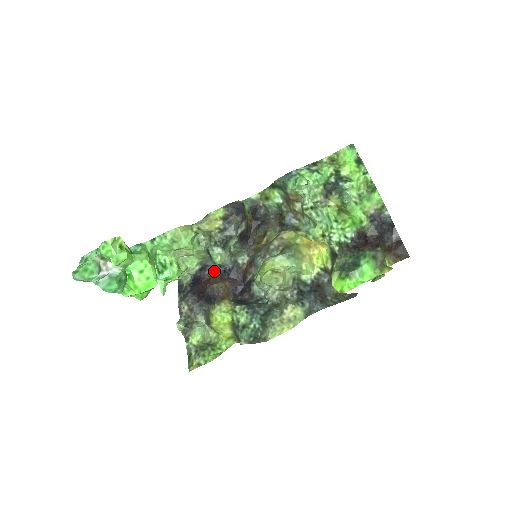
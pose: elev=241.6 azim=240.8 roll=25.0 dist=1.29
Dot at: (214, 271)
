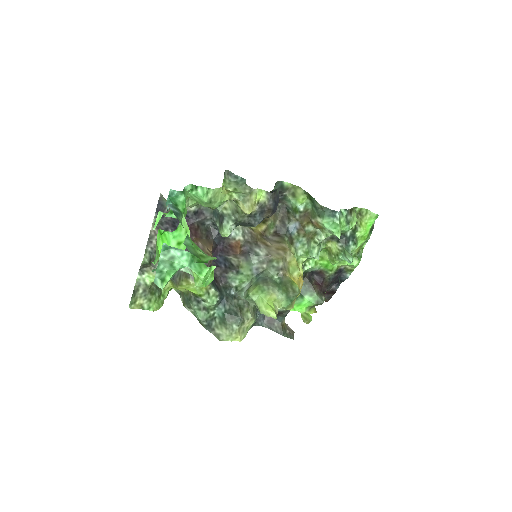
Dot at: (205, 222)
